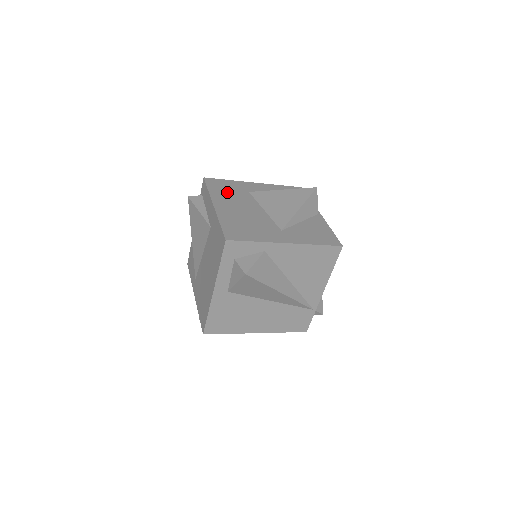
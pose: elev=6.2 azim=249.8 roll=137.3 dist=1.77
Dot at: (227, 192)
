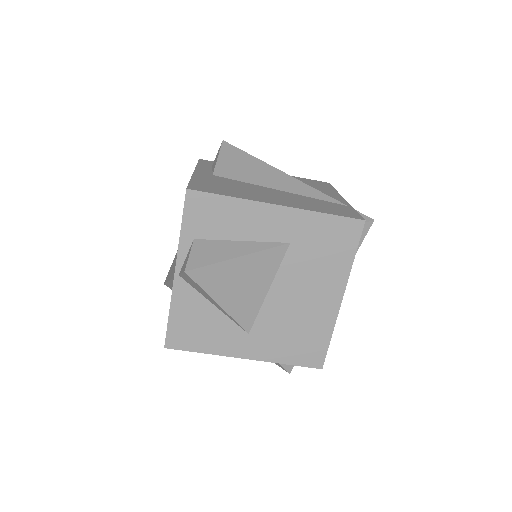
Dot at: occluded
